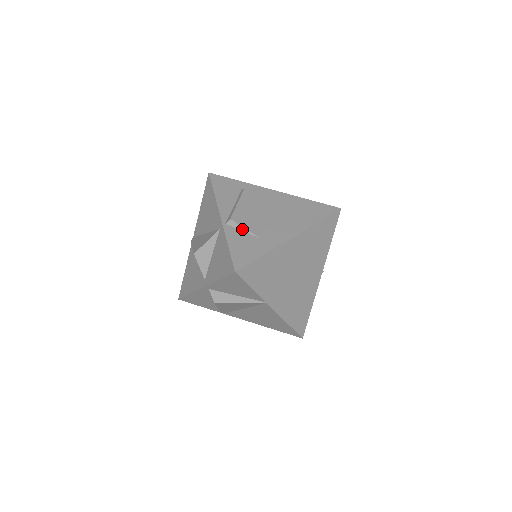
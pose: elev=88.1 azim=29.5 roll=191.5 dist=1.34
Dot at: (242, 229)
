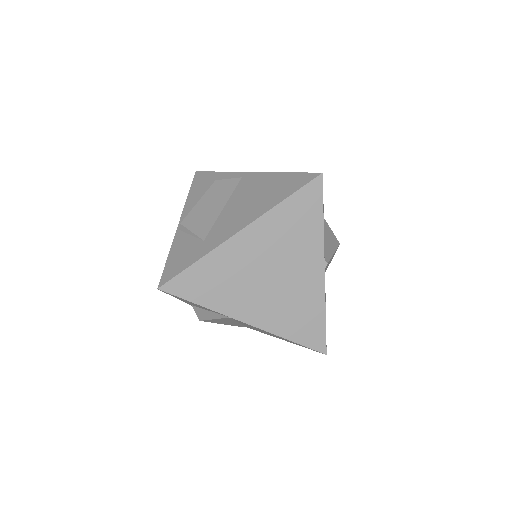
Dot at: (190, 233)
